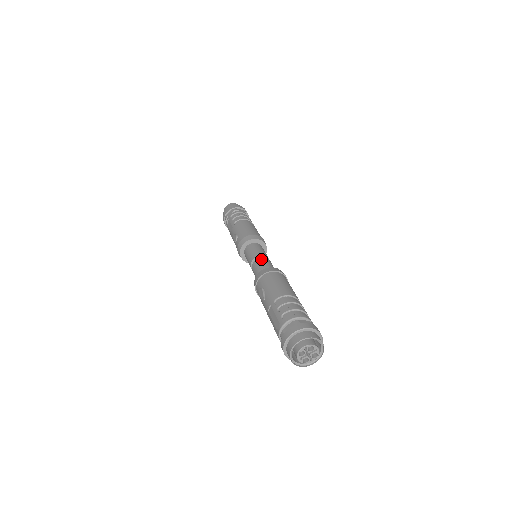
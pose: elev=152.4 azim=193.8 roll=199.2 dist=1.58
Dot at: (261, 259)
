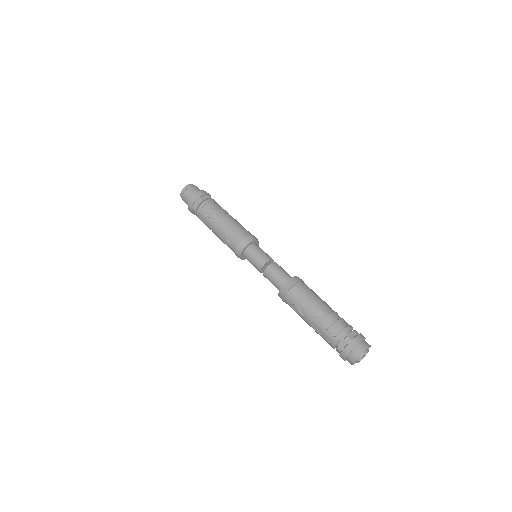
Dot at: (271, 268)
